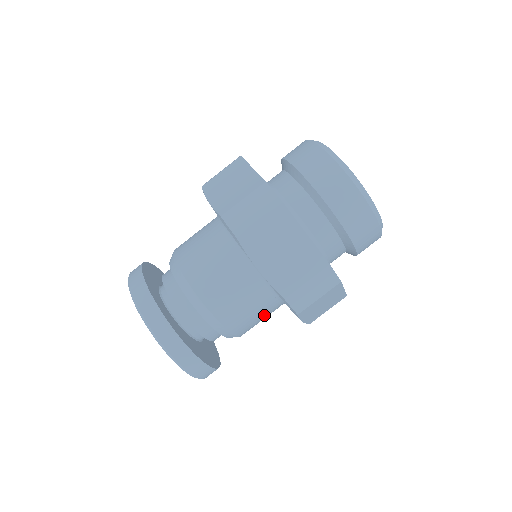
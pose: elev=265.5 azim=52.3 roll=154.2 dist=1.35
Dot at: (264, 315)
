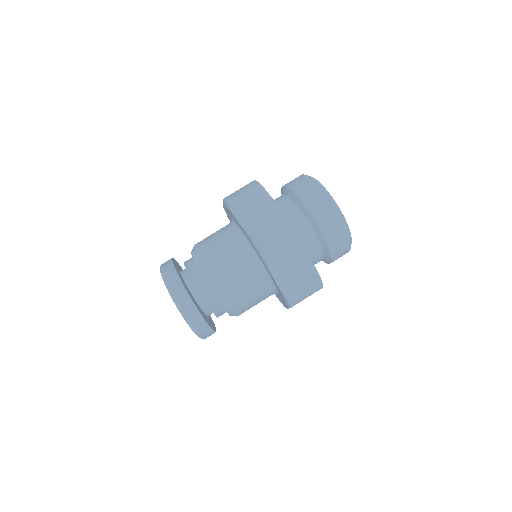
Dot at: (248, 281)
